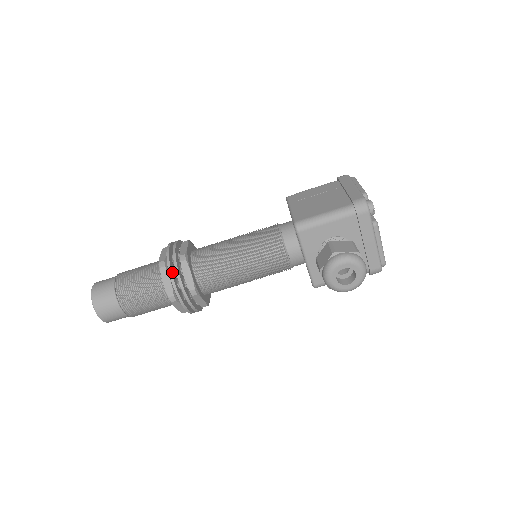
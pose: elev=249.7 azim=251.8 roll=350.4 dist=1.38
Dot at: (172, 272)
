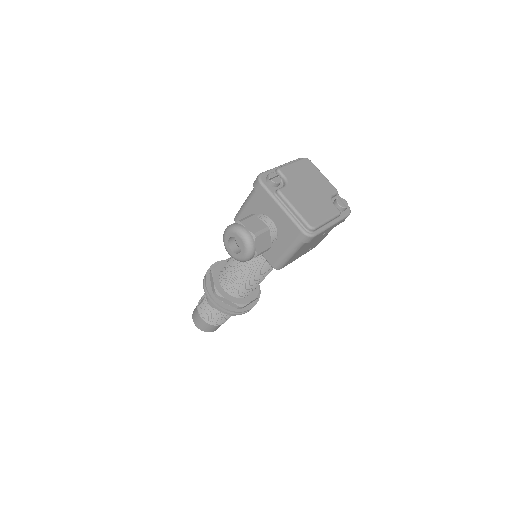
Dot at: occluded
